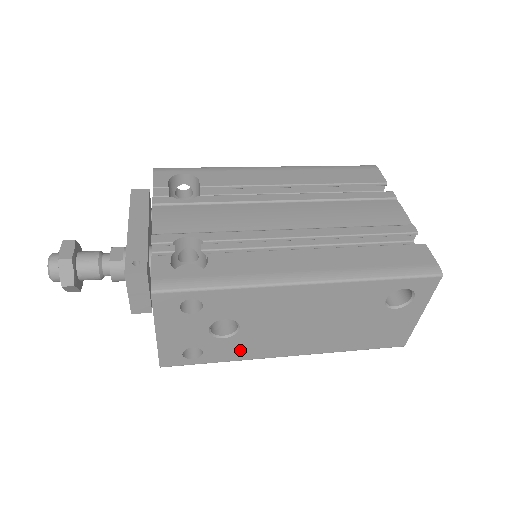
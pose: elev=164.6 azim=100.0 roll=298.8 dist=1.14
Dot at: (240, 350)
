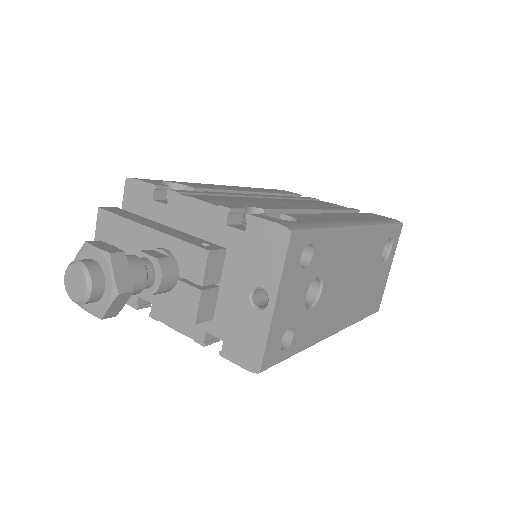
Dot at: (313, 328)
